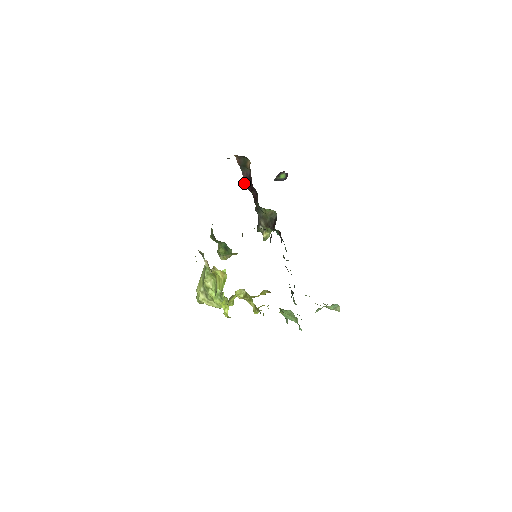
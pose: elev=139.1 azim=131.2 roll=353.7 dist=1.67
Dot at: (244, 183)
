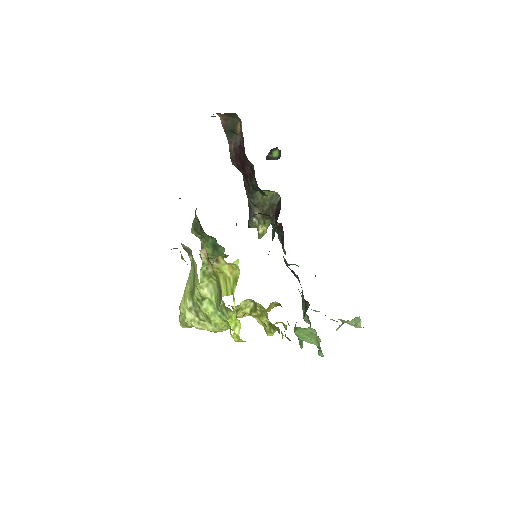
Dot at: (231, 158)
